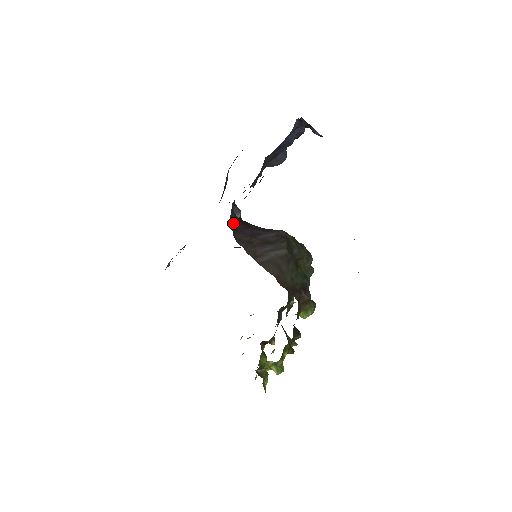
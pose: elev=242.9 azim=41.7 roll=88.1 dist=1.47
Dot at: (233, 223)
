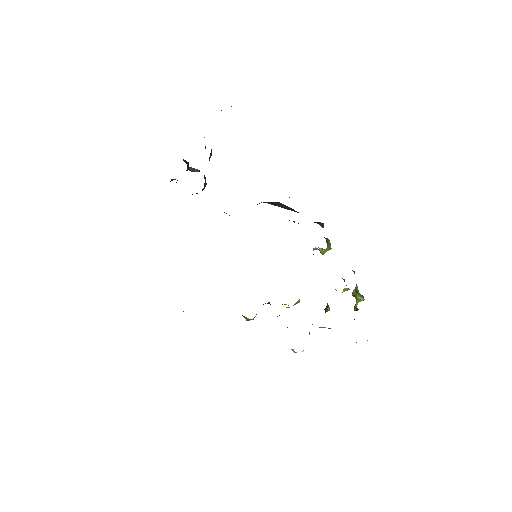
Dot at: occluded
